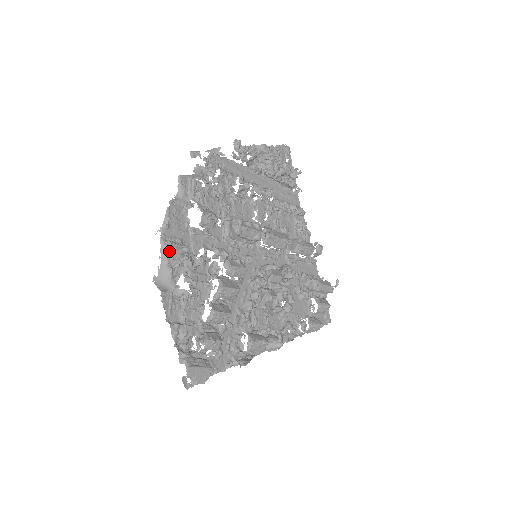
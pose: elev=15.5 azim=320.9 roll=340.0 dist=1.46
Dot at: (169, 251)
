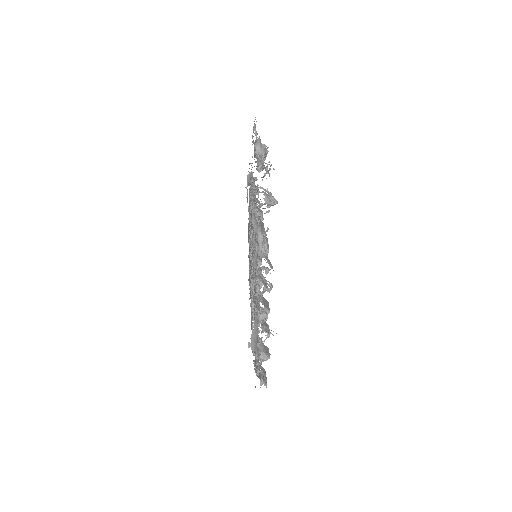
Dot at: occluded
